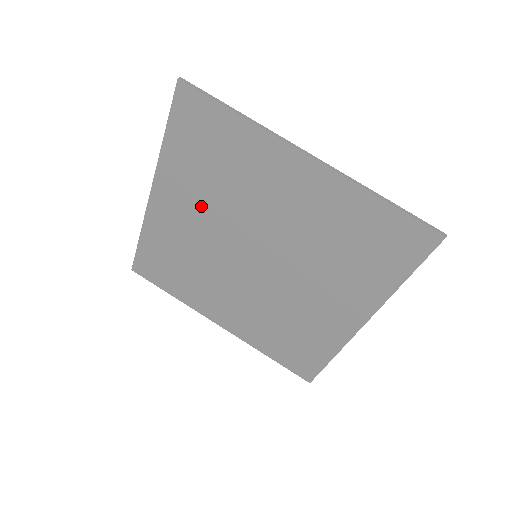
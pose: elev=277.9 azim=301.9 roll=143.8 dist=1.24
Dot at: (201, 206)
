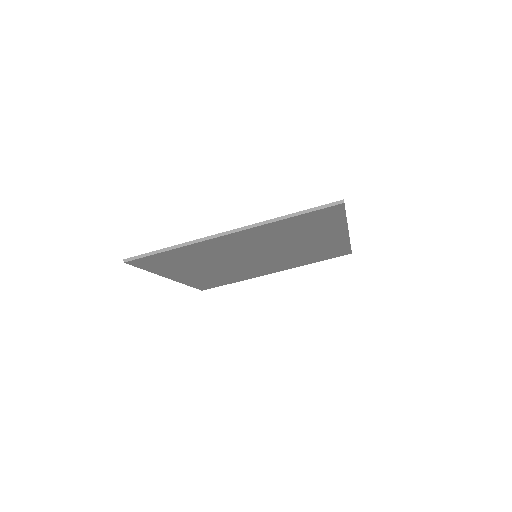
Dot at: (202, 267)
